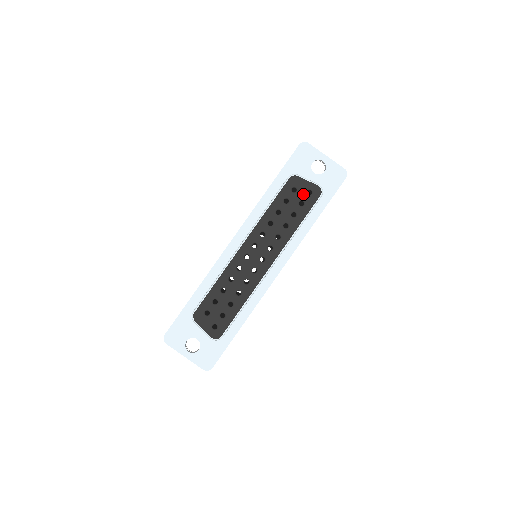
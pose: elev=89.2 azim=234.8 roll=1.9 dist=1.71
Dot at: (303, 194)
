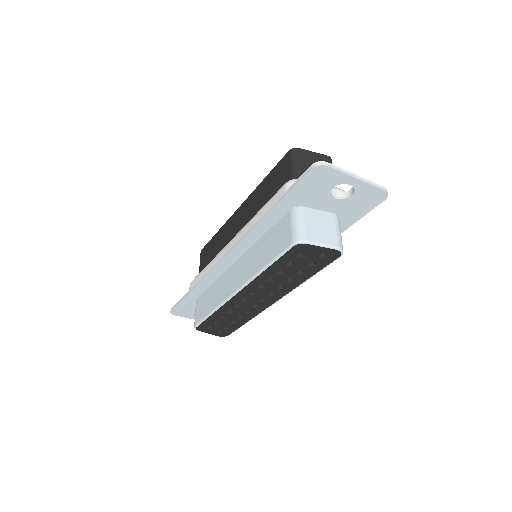
Dot at: (314, 257)
